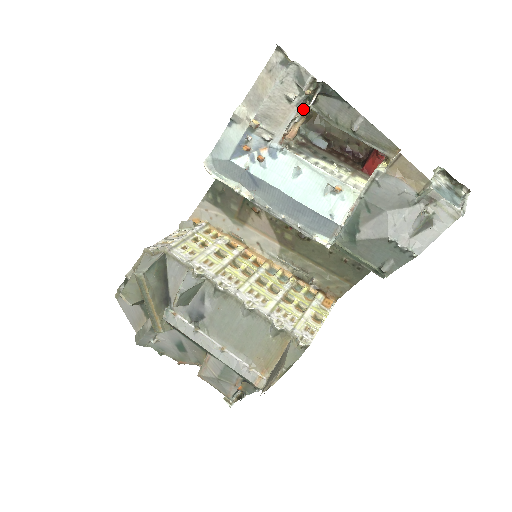
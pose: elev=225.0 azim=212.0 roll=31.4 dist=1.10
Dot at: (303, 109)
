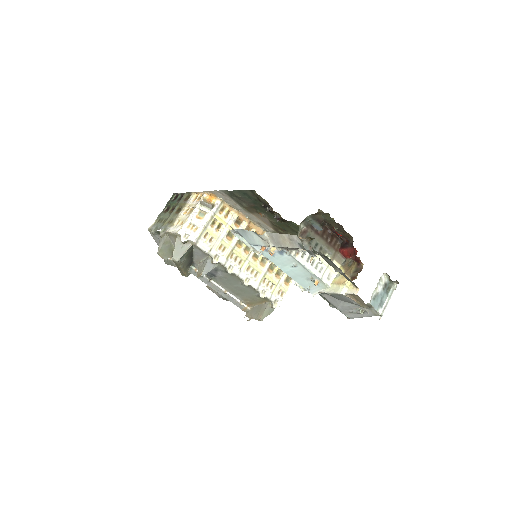
Dot at: (309, 237)
